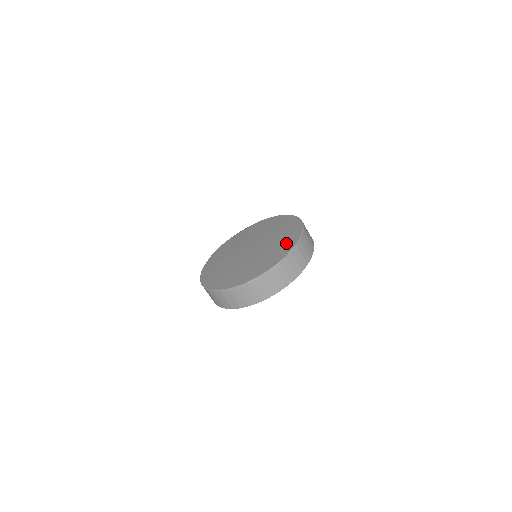
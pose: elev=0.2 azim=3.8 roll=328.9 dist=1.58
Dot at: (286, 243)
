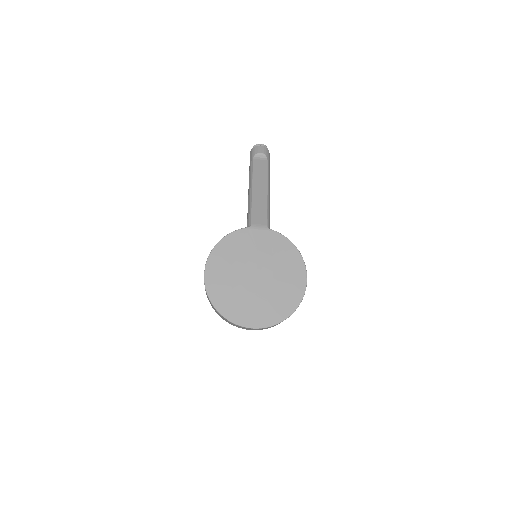
Dot at: (284, 306)
